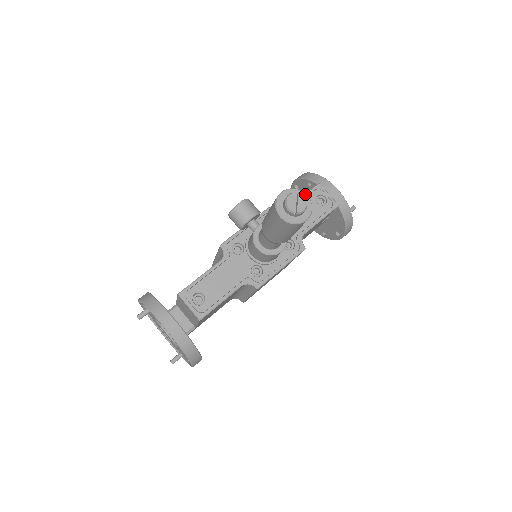
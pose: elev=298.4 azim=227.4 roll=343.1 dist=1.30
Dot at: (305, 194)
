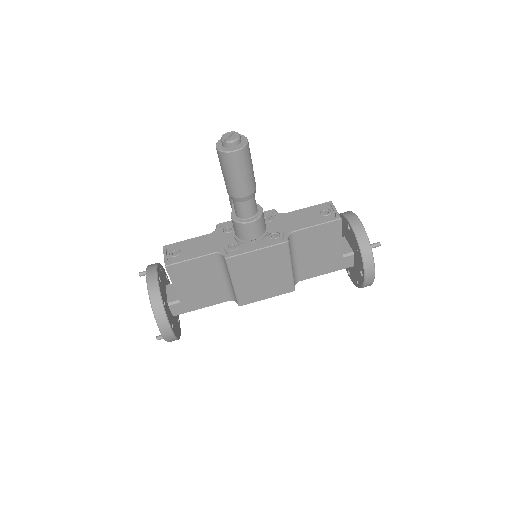
Dot at: (246, 138)
